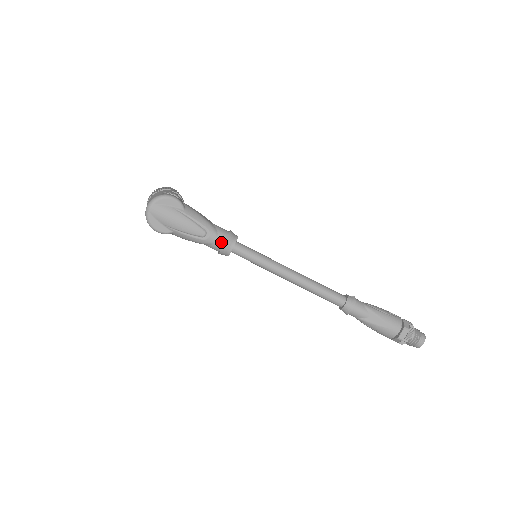
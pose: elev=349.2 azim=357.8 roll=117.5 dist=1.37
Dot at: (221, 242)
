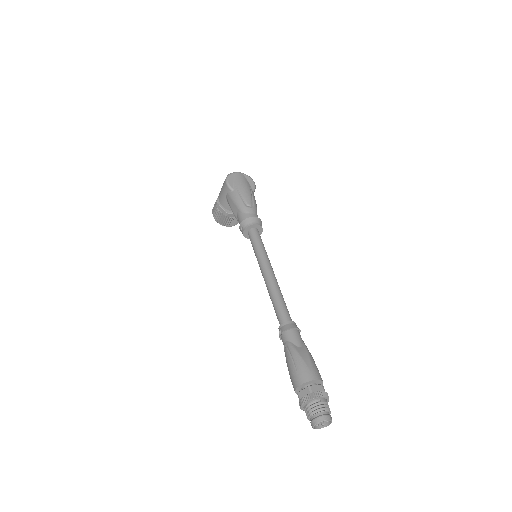
Dot at: (253, 216)
